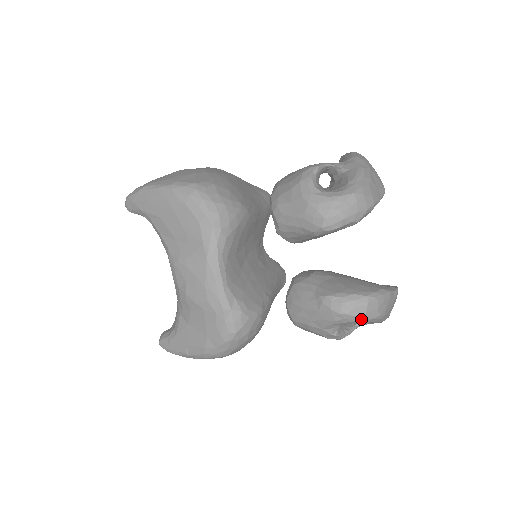
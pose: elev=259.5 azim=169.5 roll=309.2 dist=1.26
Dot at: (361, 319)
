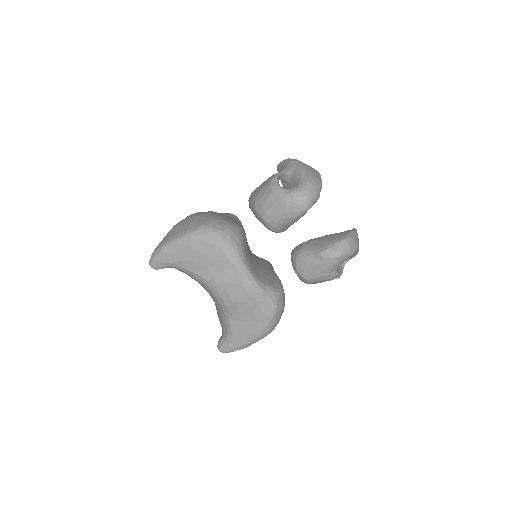
Dot at: (349, 254)
